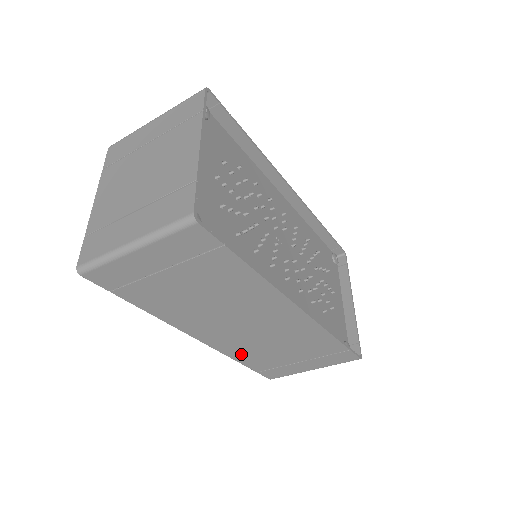
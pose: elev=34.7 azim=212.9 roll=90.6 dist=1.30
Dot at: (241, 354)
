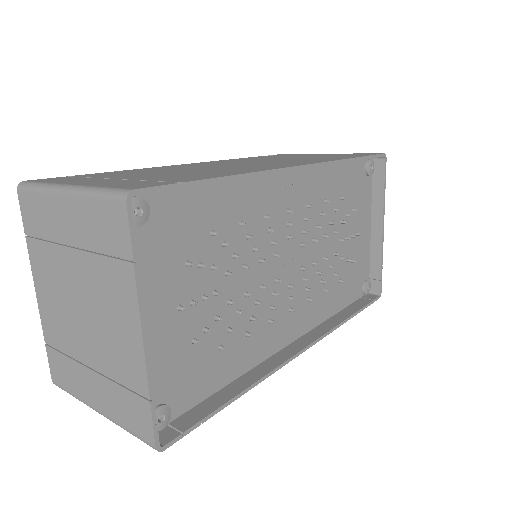
Dot at: occluded
